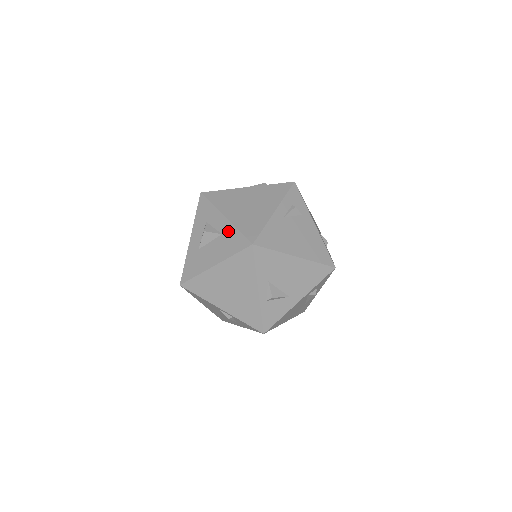
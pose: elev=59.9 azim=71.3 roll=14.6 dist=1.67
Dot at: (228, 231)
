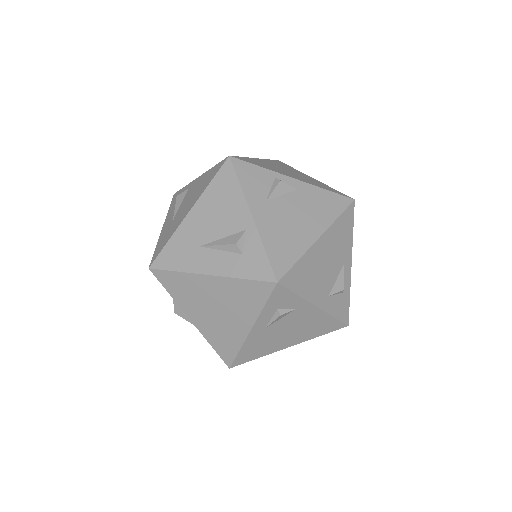
Dot at: occluded
